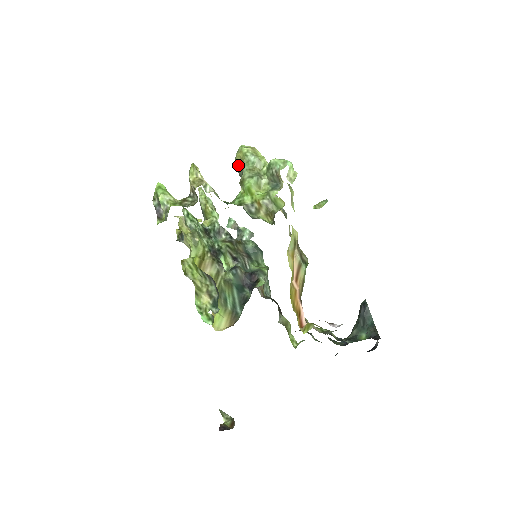
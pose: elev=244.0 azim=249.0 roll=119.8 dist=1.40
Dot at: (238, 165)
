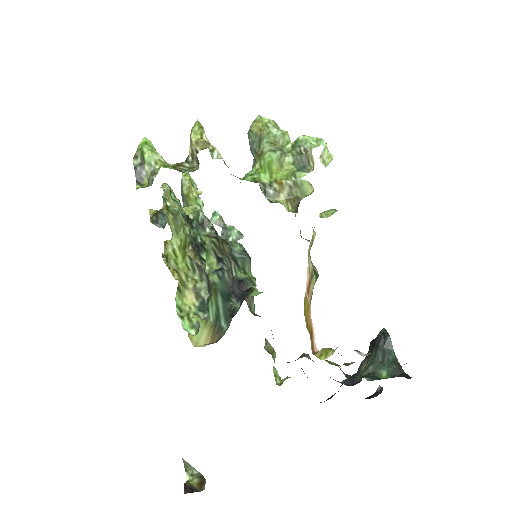
Dot at: (253, 137)
